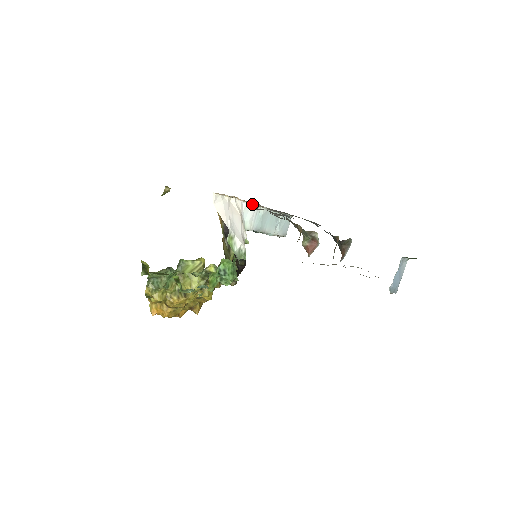
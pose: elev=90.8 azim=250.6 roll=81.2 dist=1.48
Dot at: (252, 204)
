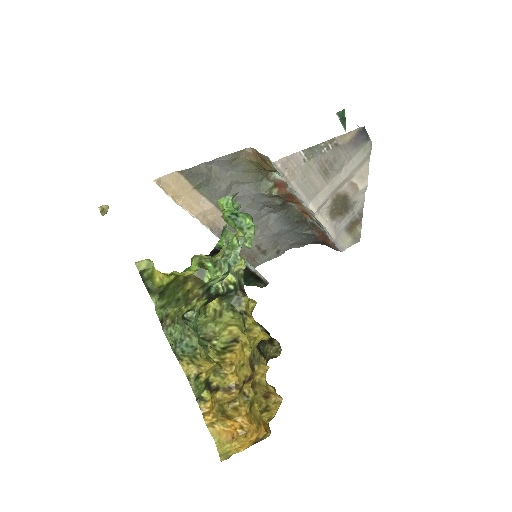
Dot at: occluded
